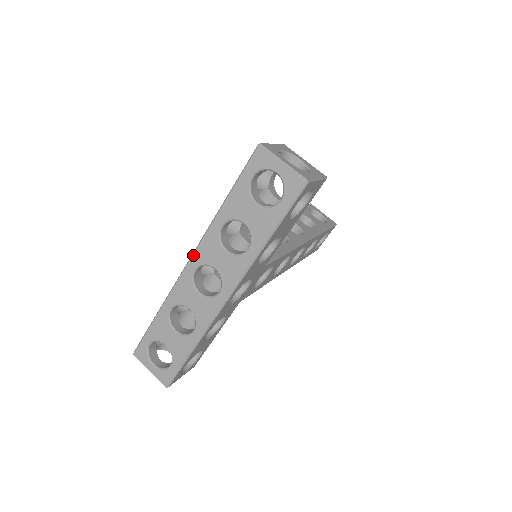
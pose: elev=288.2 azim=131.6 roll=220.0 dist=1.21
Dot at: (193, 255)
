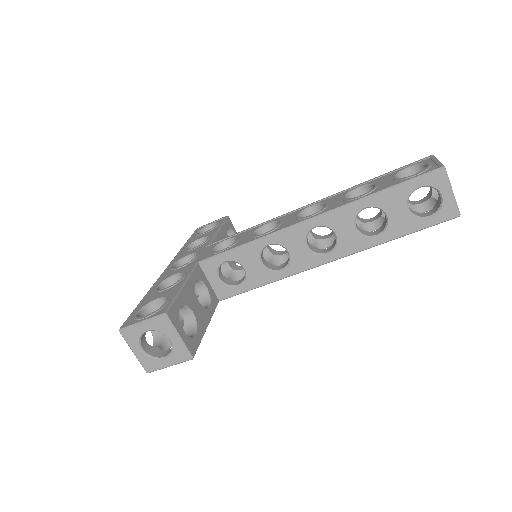
Dot at: (163, 273)
